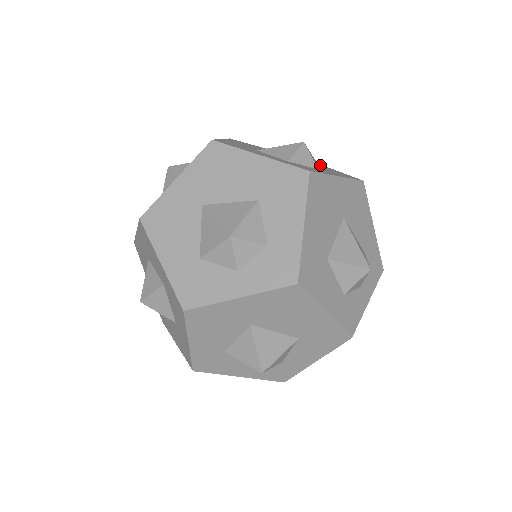
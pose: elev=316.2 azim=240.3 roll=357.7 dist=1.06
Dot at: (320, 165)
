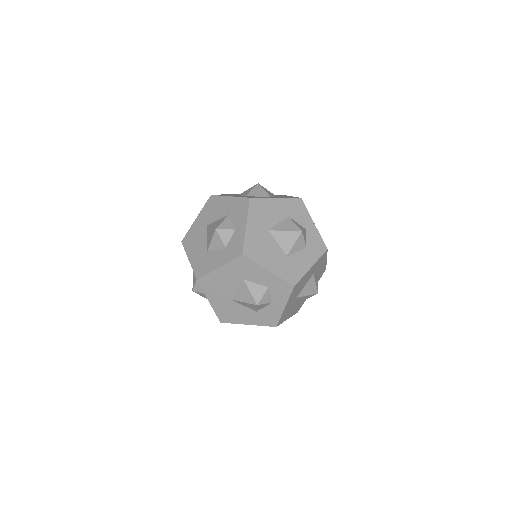
Dot at: (271, 204)
